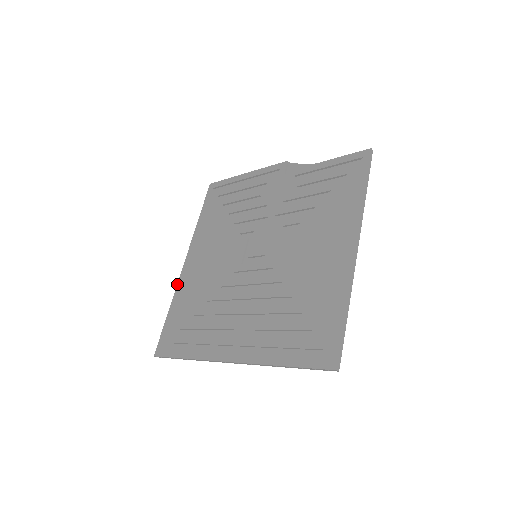
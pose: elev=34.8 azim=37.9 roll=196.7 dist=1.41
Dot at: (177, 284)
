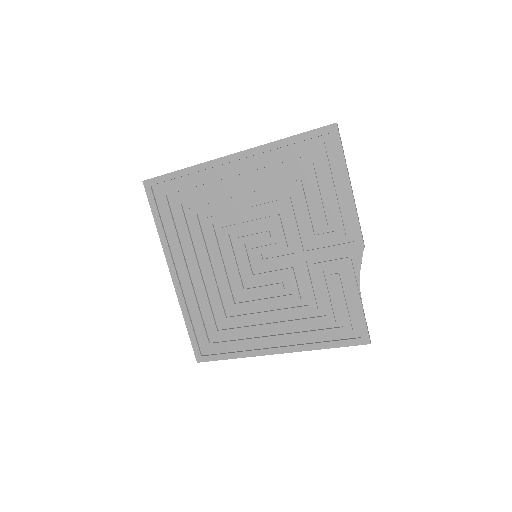
Dot at: (207, 162)
